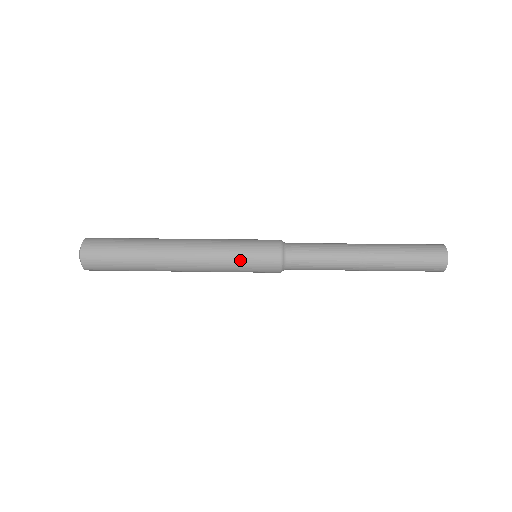
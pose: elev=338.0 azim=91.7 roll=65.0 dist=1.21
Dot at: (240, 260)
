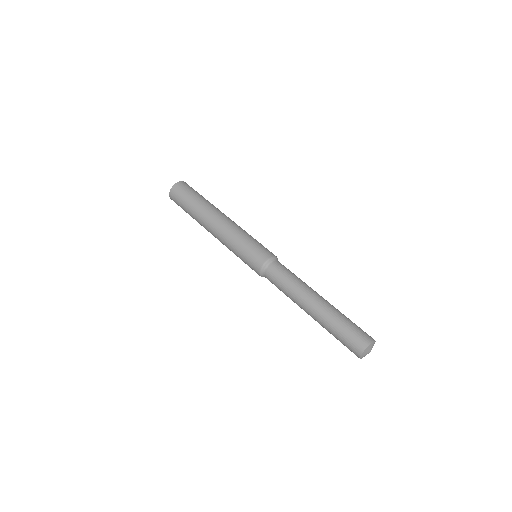
Dot at: (242, 248)
